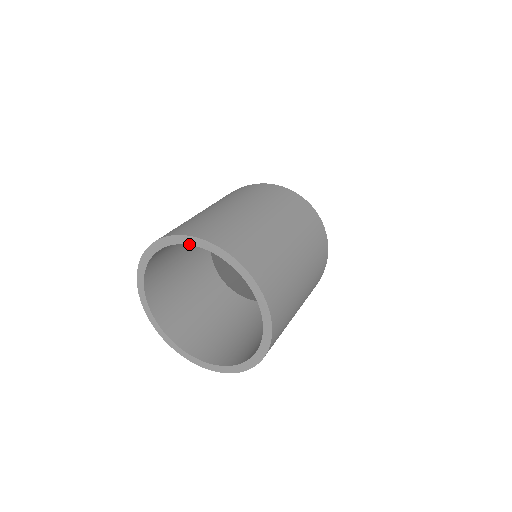
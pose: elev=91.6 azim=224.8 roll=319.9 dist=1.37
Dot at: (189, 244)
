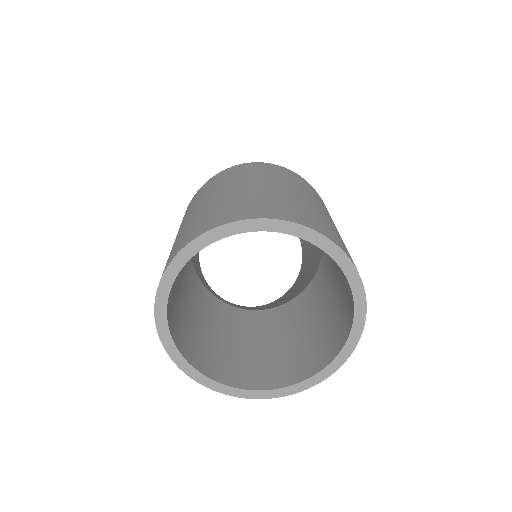
Dot at: (197, 252)
